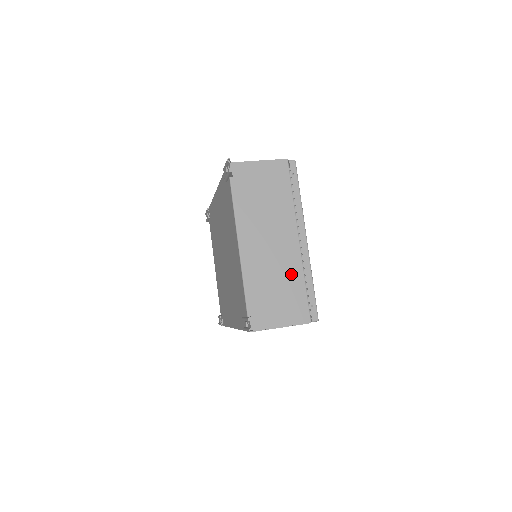
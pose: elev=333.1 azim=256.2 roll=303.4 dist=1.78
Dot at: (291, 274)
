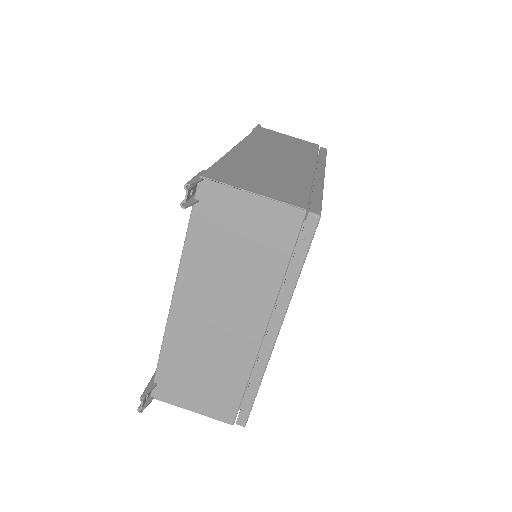
Dot at: (232, 366)
